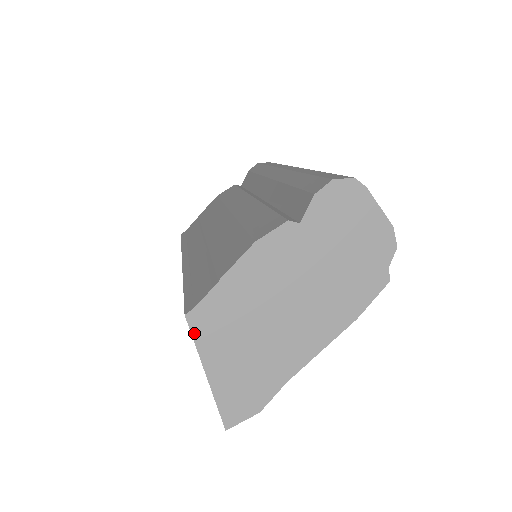
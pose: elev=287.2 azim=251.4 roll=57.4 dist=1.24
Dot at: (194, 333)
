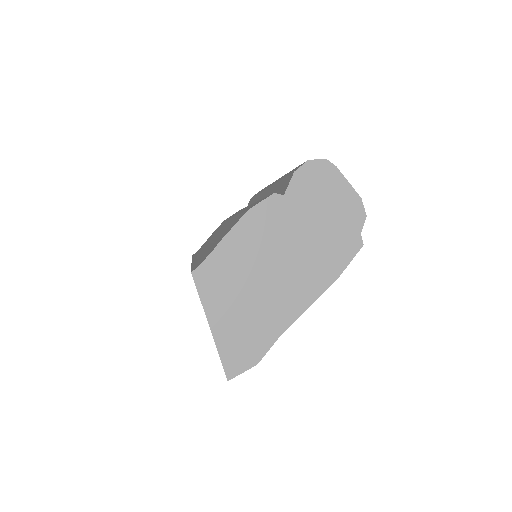
Dot at: (199, 288)
